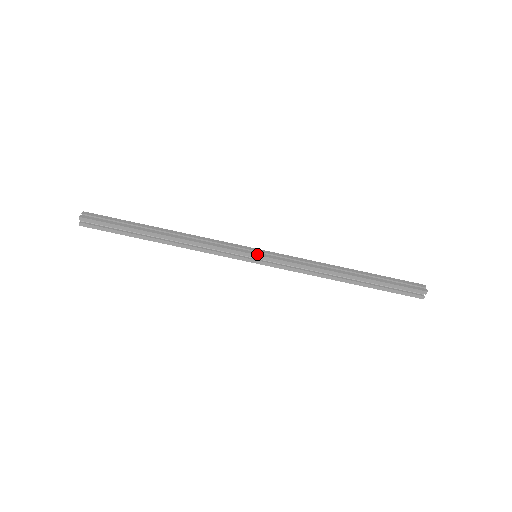
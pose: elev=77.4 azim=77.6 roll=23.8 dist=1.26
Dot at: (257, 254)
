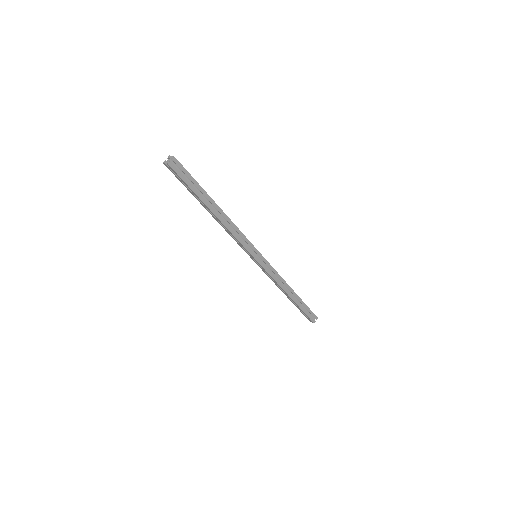
Dot at: (257, 260)
